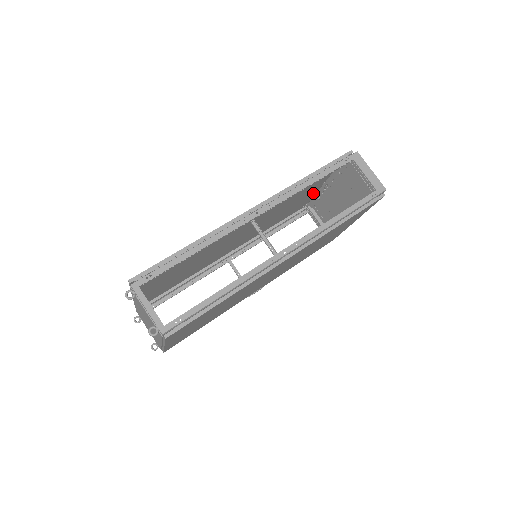
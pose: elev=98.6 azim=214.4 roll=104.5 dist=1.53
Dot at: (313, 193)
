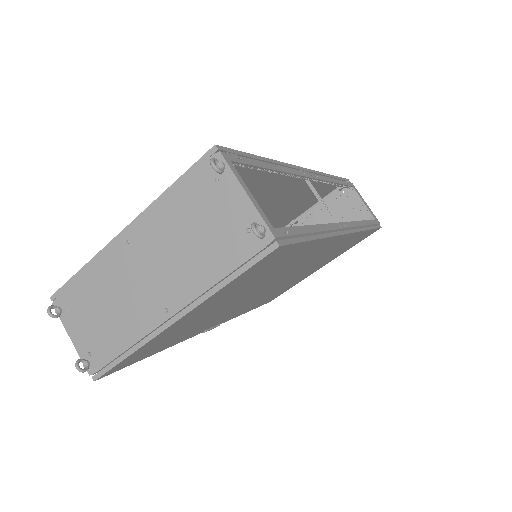
Dot at: occluded
